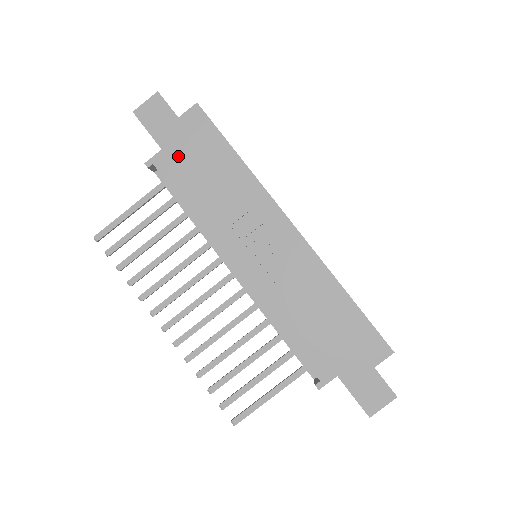
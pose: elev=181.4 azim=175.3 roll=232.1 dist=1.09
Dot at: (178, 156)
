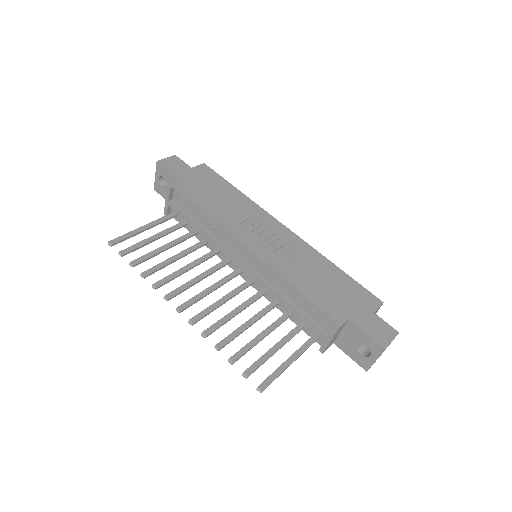
Dot at: (194, 185)
